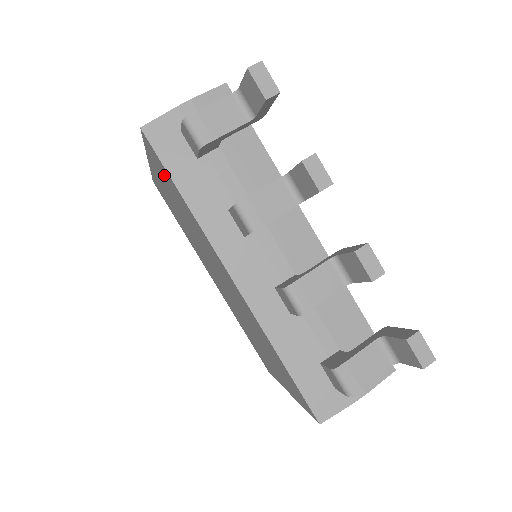
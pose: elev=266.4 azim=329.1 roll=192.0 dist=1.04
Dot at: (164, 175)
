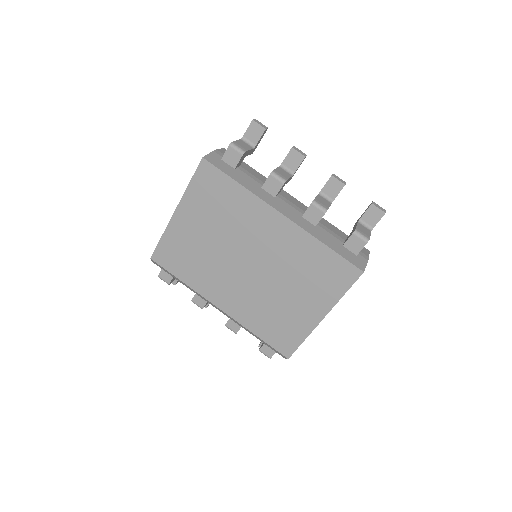
Dot at: (212, 189)
